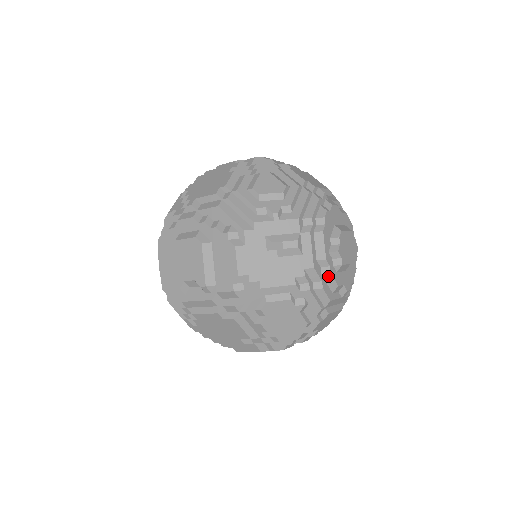
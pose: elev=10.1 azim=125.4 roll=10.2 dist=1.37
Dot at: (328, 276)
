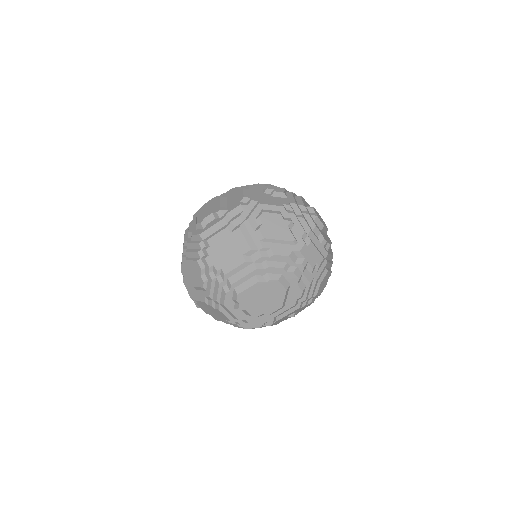
Dot at: (307, 216)
